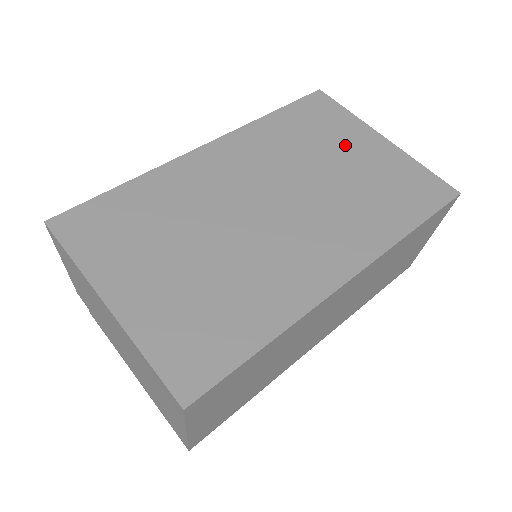
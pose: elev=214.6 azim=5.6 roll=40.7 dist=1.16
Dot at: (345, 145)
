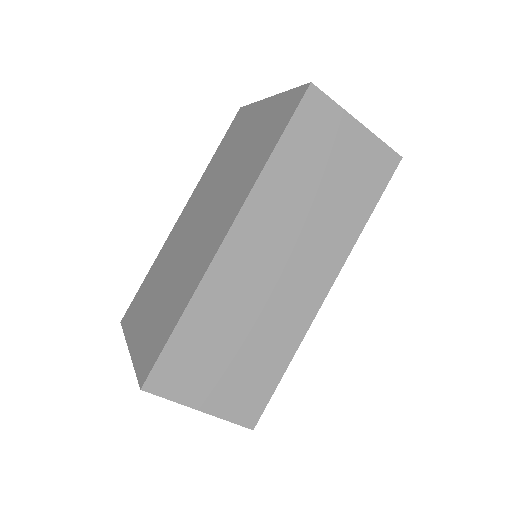
Dot at: (245, 133)
